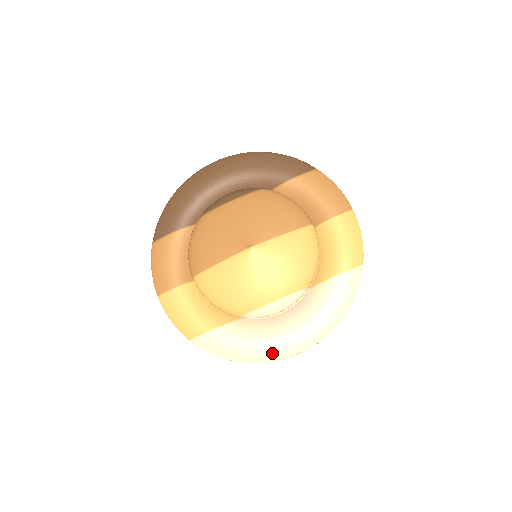
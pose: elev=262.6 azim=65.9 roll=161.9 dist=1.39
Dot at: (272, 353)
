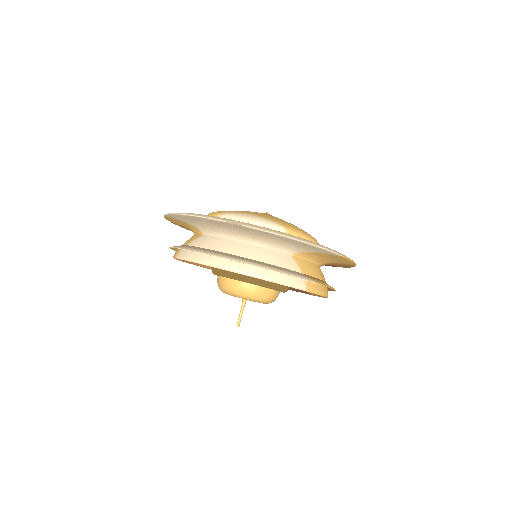
Dot at: (217, 217)
